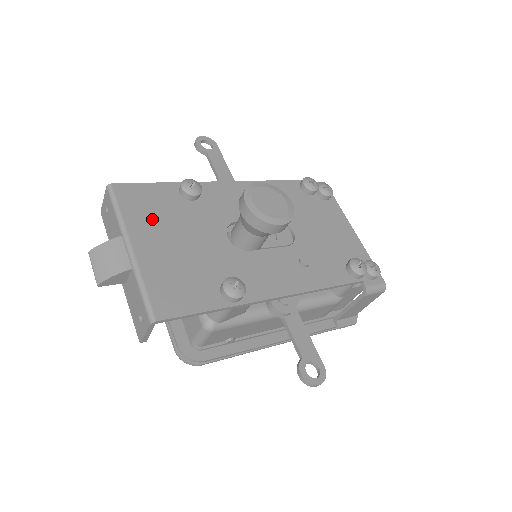
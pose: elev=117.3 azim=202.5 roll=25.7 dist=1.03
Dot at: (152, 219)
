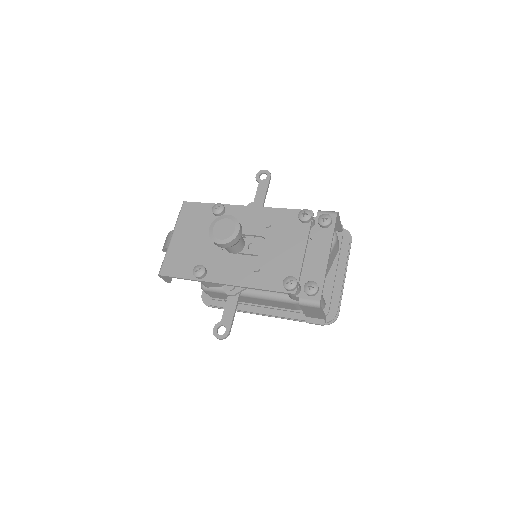
Dot at: (190, 224)
